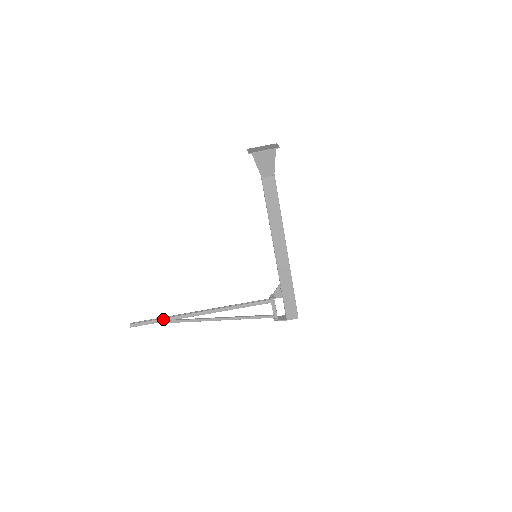
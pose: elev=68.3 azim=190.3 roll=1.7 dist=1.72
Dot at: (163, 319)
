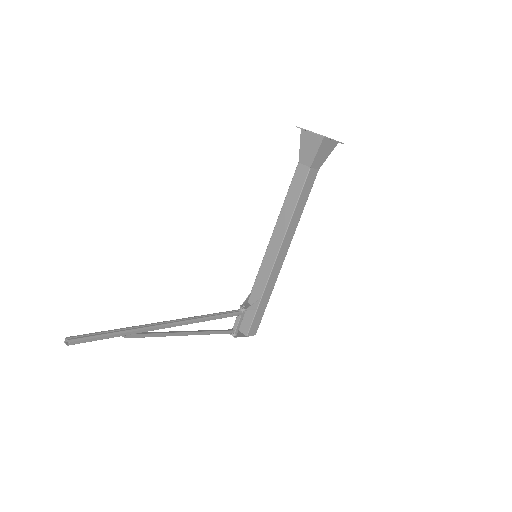
Dot at: (123, 332)
